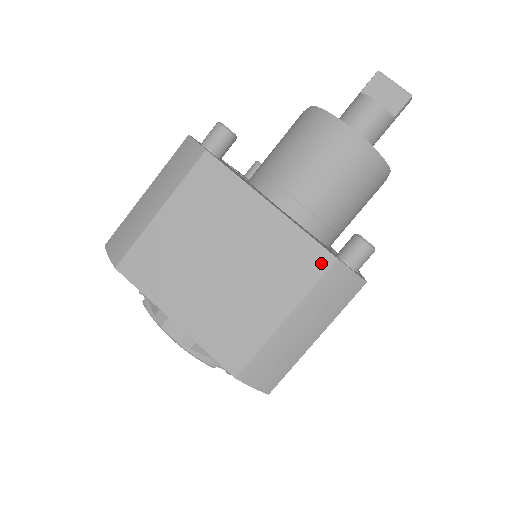
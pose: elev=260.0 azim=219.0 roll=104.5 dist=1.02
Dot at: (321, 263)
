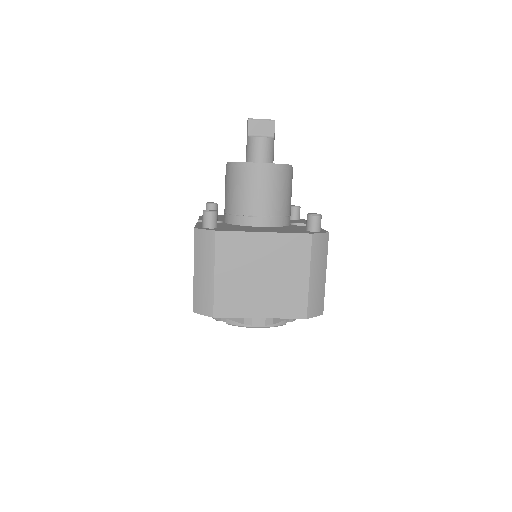
Dot at: (307, 241)
